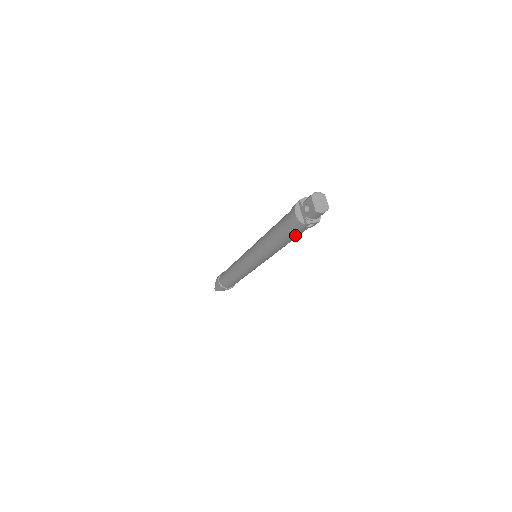
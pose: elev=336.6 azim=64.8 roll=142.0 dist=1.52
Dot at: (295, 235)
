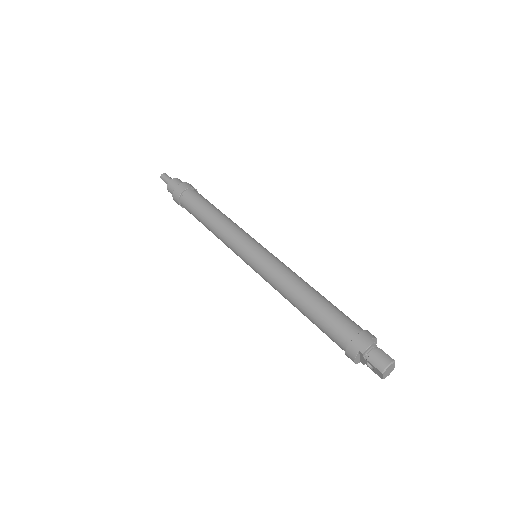
Dot at: occluded
